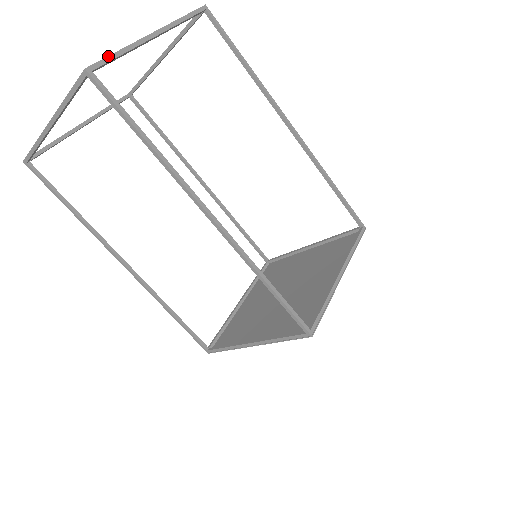
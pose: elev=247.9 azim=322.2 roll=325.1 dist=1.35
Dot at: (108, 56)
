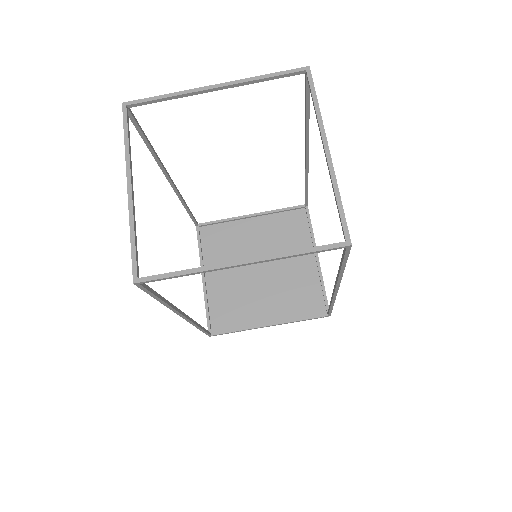
Dot at: (344, 214)
